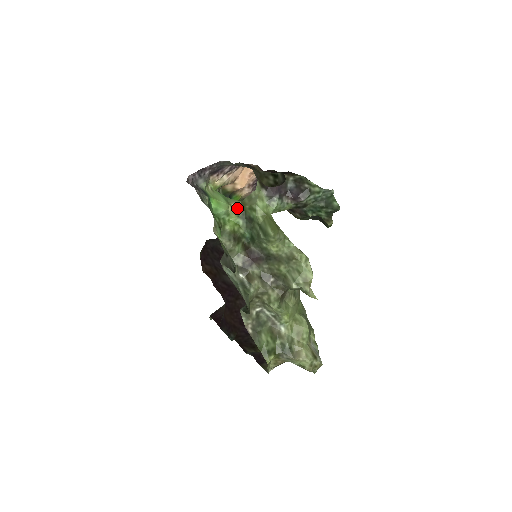
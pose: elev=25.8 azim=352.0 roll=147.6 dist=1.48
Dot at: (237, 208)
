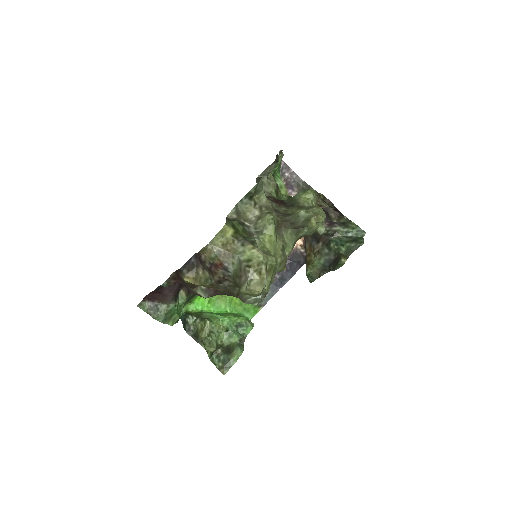
Dot at: occluded
